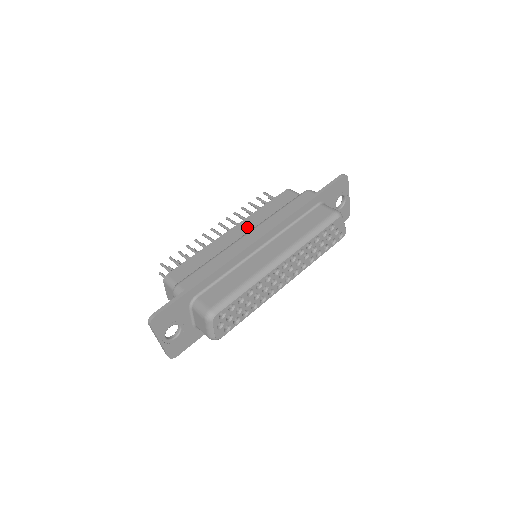
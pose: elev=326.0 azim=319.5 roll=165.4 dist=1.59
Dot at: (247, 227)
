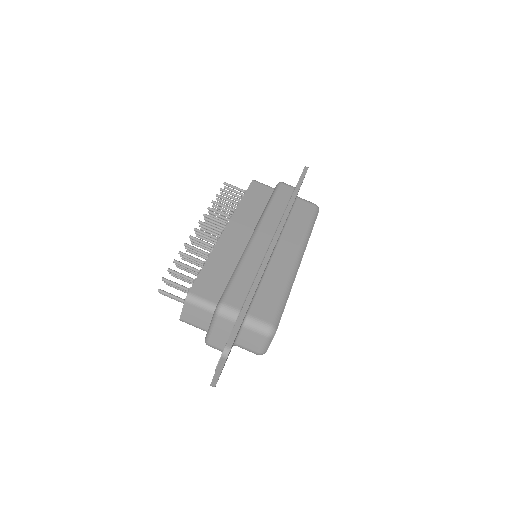
Dot at: (241, 225)
